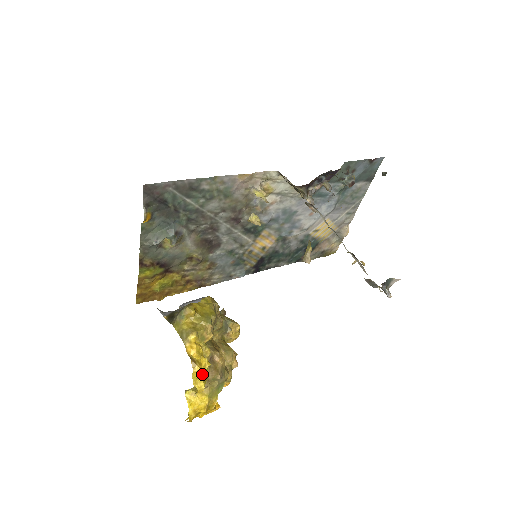
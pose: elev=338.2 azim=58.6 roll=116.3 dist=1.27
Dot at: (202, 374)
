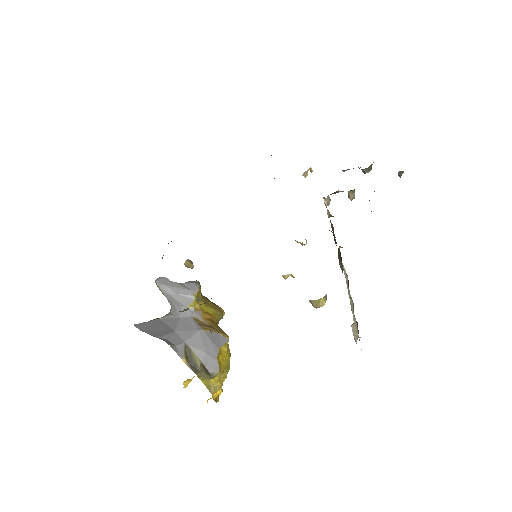
Dot at: occluded
